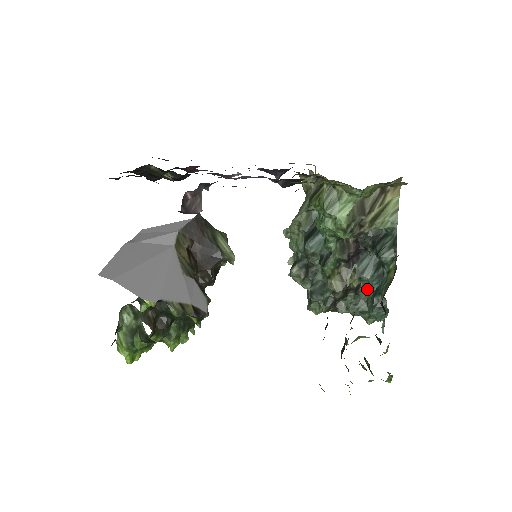
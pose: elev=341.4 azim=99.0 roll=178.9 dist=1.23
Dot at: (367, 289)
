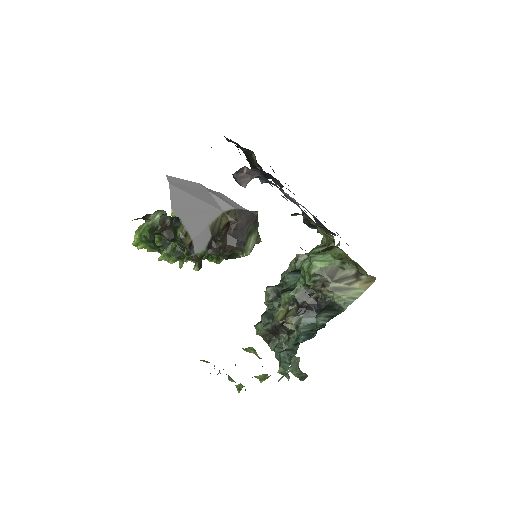
Dot at: (296, 340)
